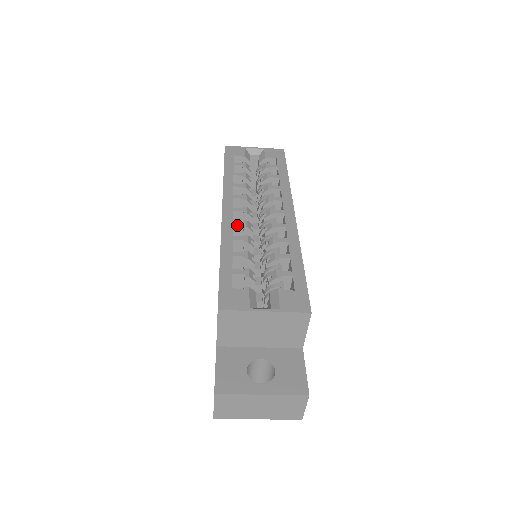
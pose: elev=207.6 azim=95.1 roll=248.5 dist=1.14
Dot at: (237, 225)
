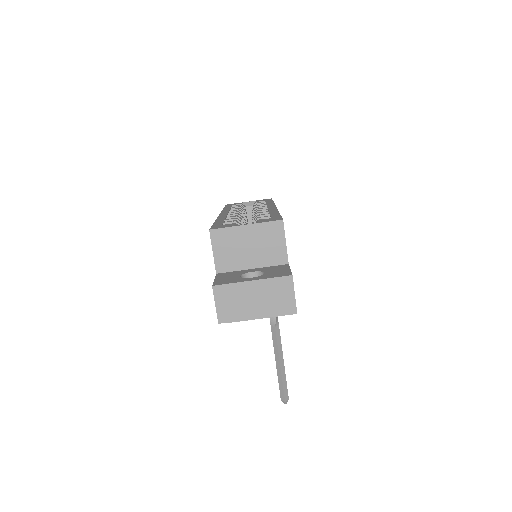
Dot at: (230, 215)
